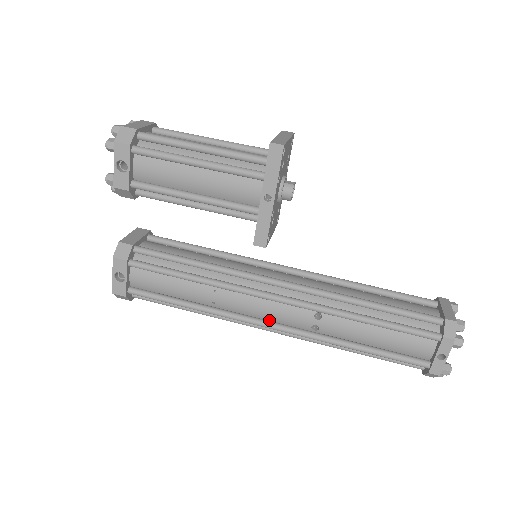
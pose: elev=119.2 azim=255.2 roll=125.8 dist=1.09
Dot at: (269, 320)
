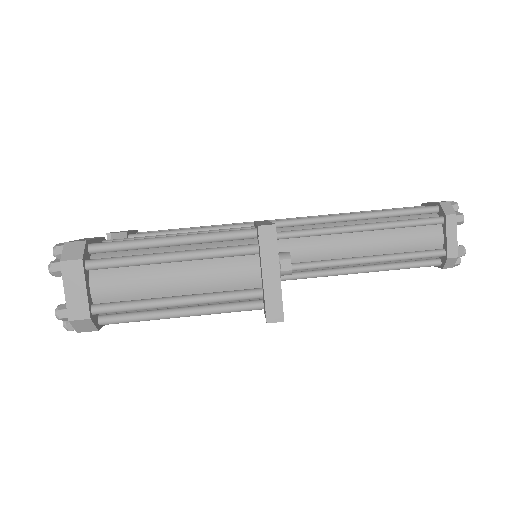
Dot at: occluded
